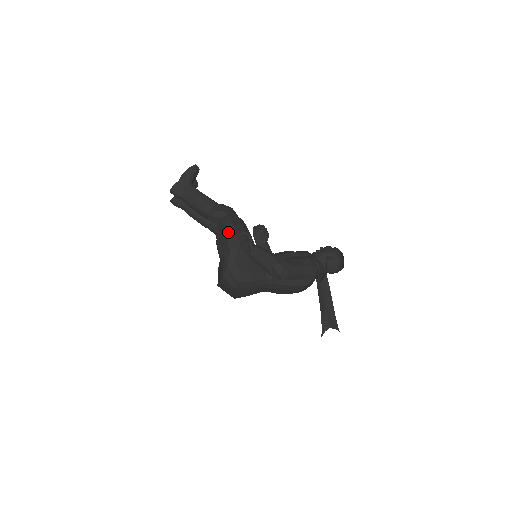
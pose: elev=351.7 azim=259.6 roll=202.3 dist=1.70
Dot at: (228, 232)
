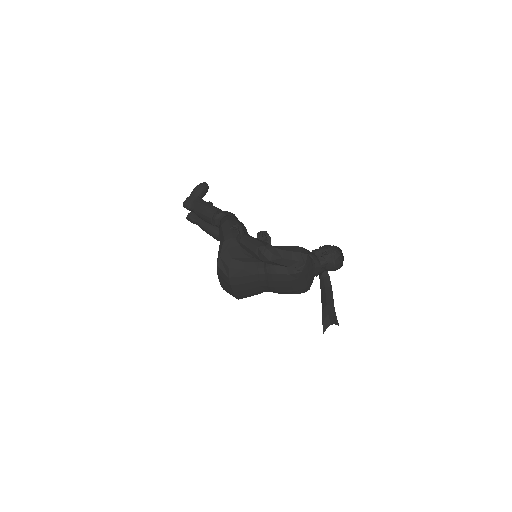
Dot at: (224, 228)
